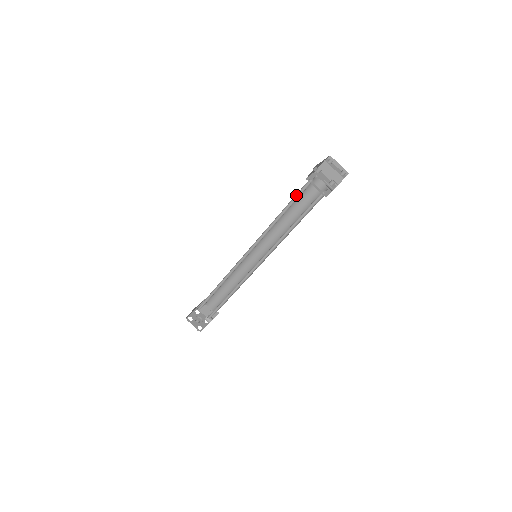
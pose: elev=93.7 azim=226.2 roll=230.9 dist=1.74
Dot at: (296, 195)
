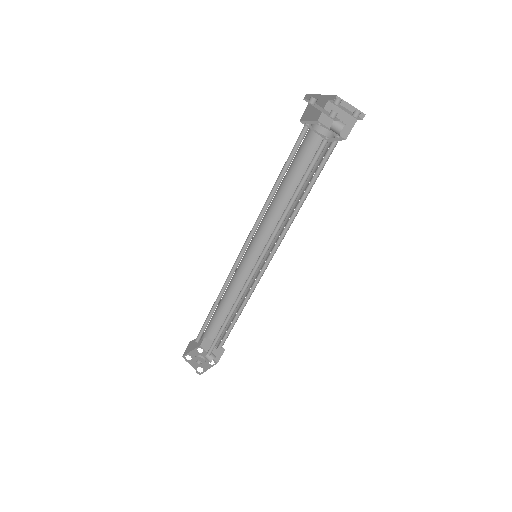
Dot at: (292, 152)
